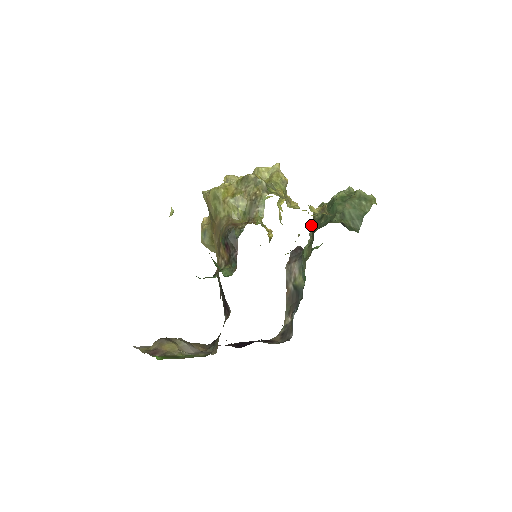
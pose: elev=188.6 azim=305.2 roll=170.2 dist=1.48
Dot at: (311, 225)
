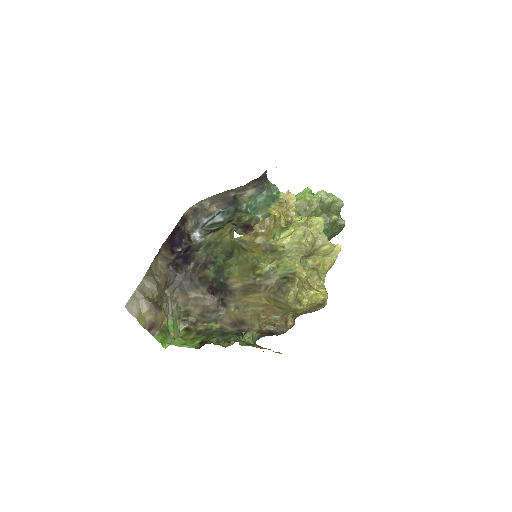
Dot at: (298, 212)
